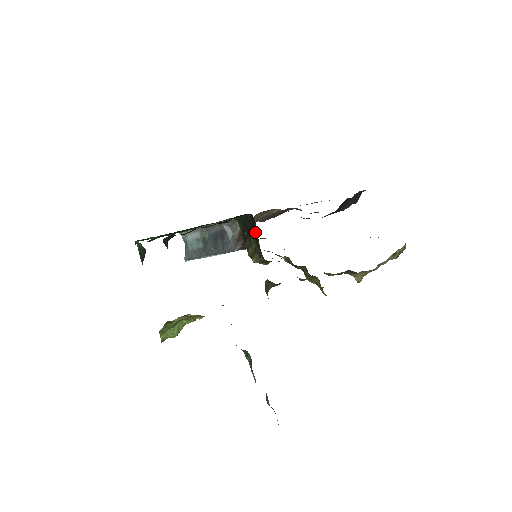
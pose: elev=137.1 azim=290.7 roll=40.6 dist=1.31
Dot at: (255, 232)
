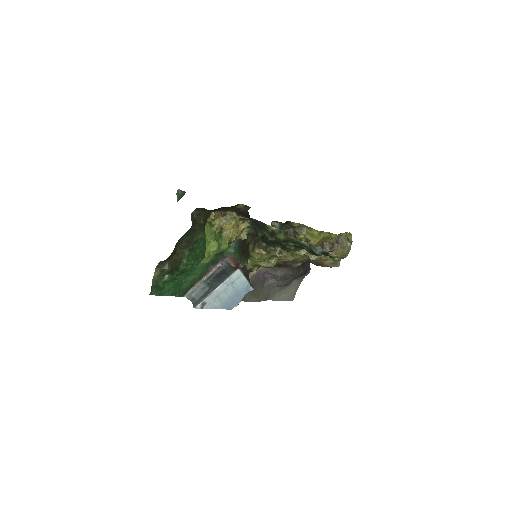
Dot at: occluded
